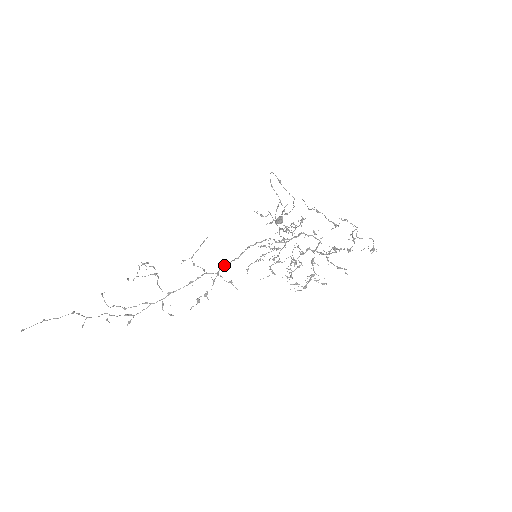
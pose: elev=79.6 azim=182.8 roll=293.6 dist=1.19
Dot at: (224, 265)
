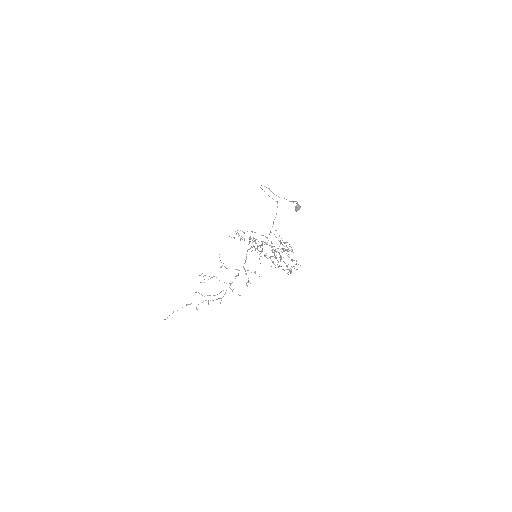
Dot at: occluded
